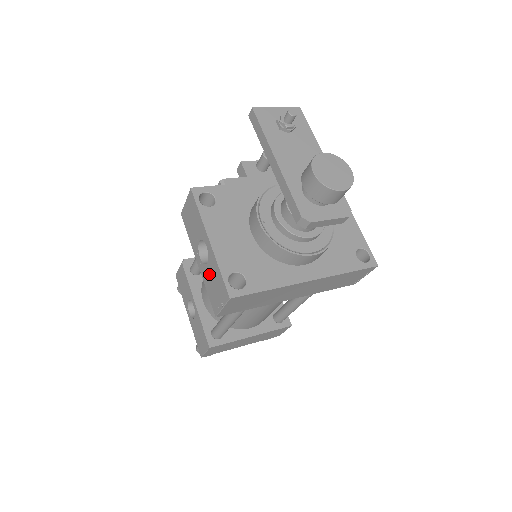
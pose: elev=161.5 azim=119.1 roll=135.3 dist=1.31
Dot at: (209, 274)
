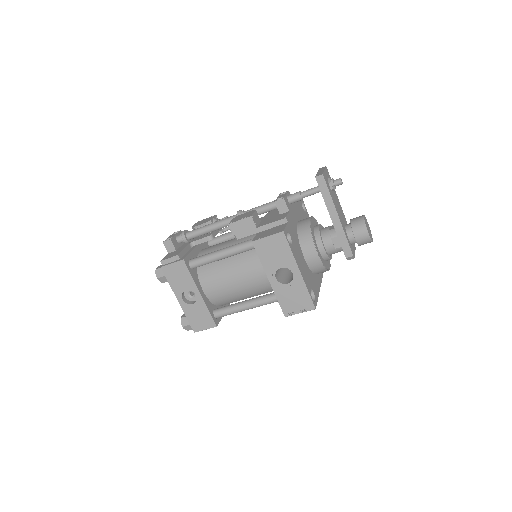
Dot at: (288, 291)
